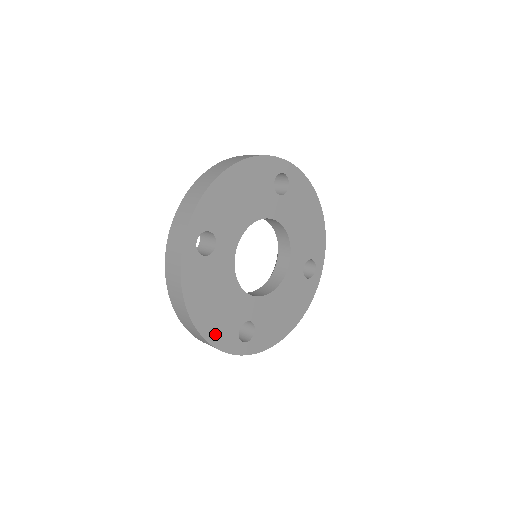
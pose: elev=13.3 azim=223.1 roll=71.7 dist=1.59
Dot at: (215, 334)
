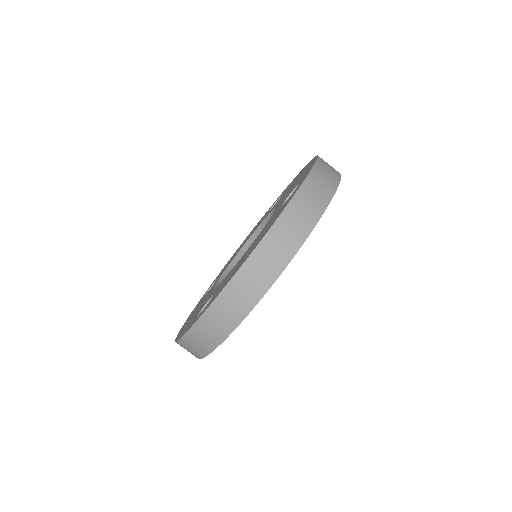
Dot at: occluded
